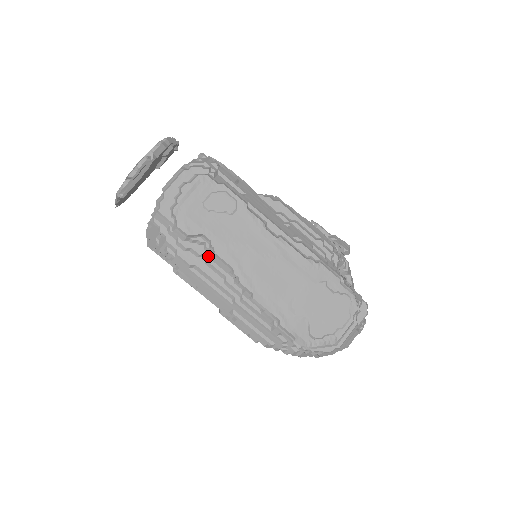
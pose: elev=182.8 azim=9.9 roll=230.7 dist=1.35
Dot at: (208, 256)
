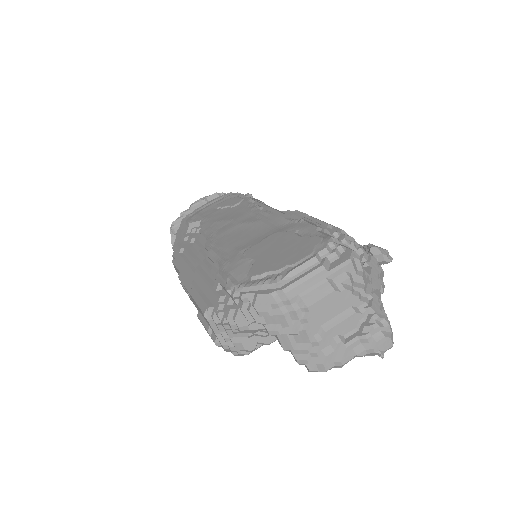
Dot at: (198, 239)
